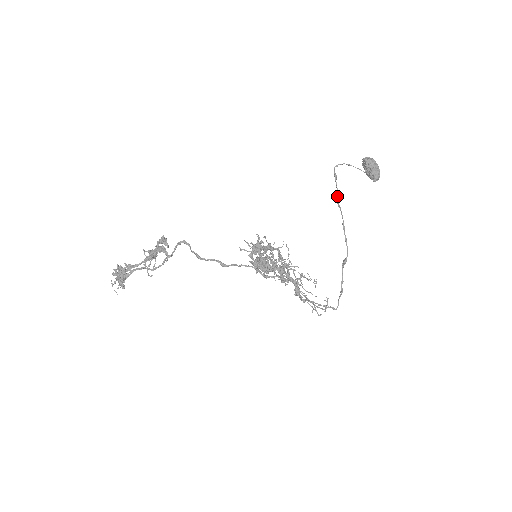
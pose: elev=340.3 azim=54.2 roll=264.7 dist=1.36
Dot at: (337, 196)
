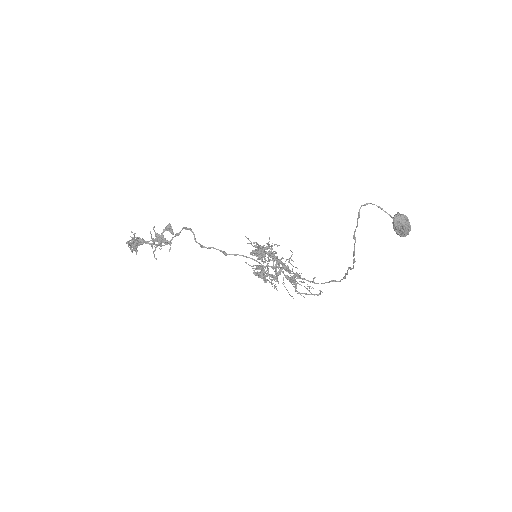
Dot at: (355, 231)
